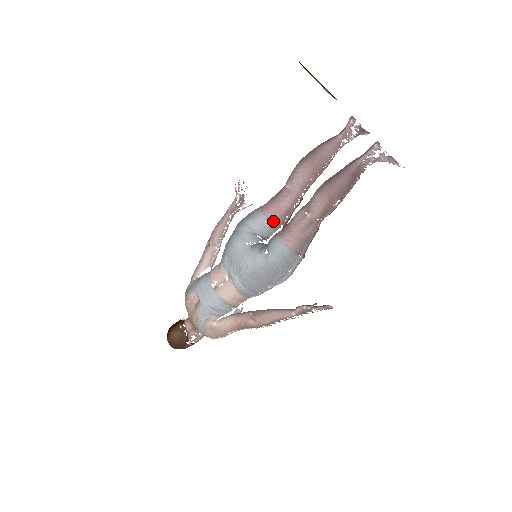
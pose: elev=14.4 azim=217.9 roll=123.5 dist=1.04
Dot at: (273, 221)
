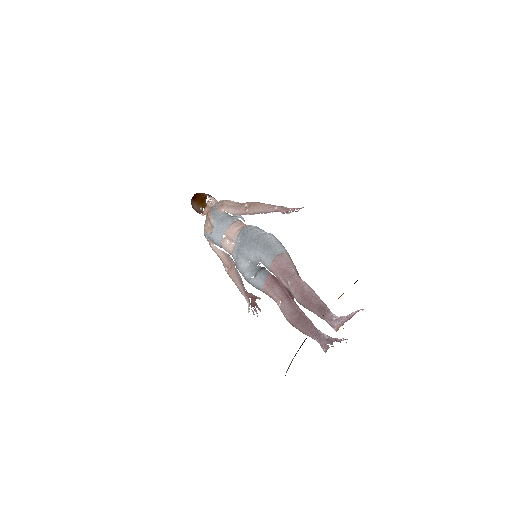
Dot at: occluded
